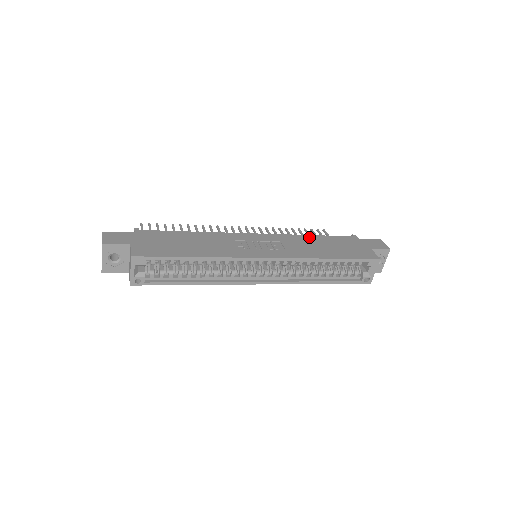
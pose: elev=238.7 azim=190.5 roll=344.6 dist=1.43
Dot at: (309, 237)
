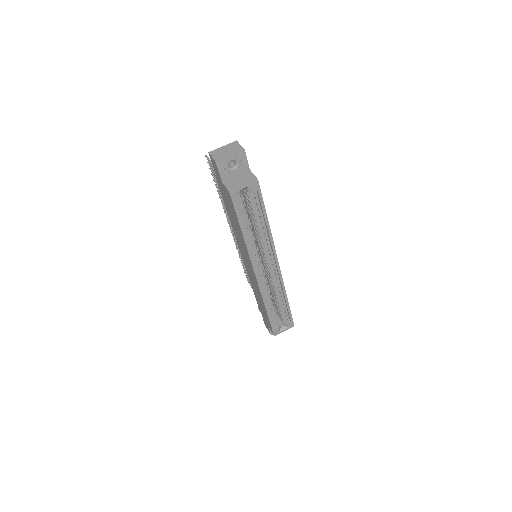
Dot at: occluded
